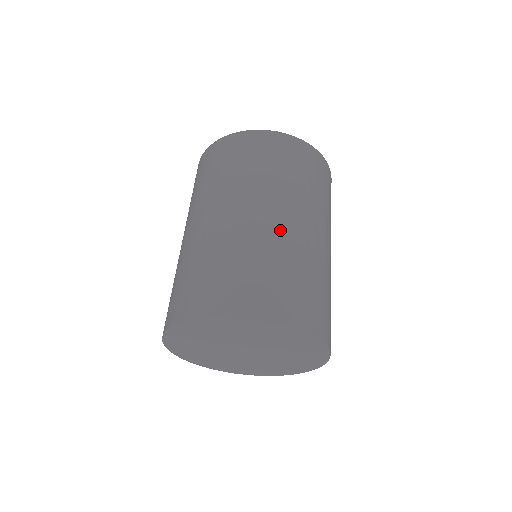
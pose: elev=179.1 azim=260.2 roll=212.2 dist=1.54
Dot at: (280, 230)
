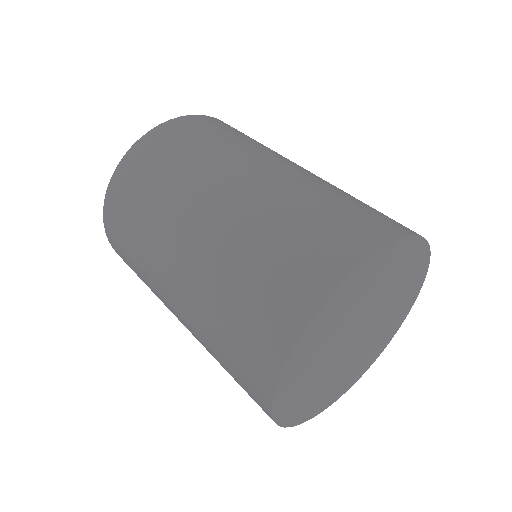
Dot at: occluded
